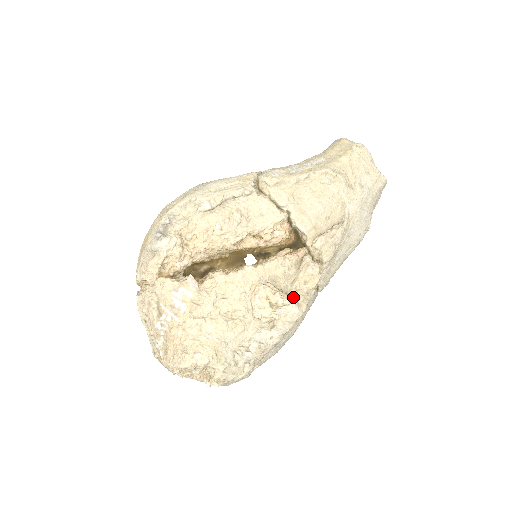
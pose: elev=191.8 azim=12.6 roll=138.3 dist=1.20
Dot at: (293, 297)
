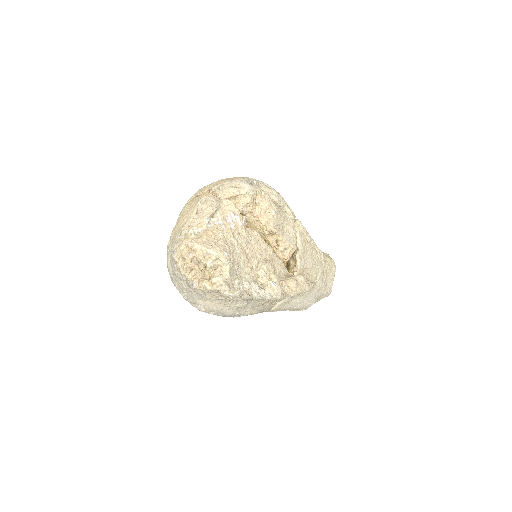
Dot at: occluded
